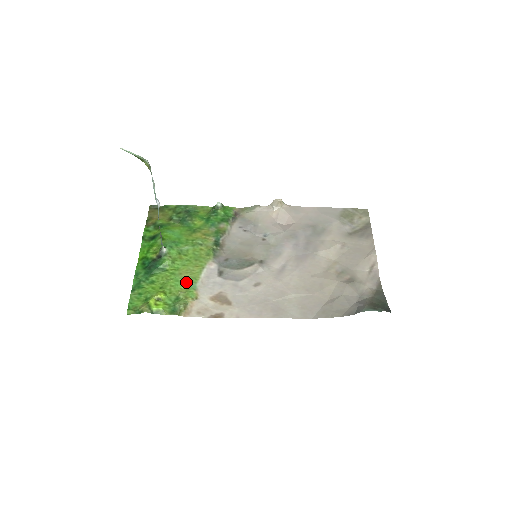
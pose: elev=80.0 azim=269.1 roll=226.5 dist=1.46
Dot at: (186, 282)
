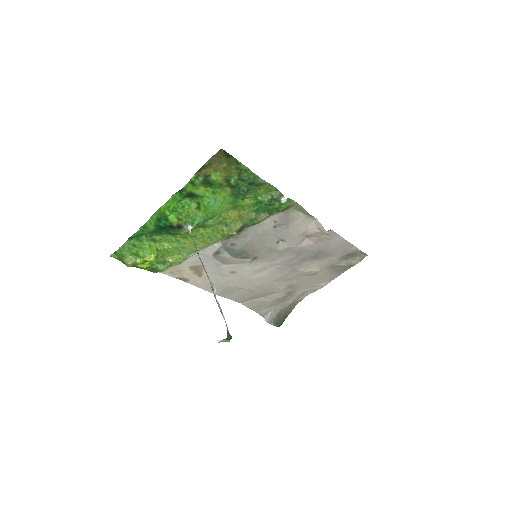
Dot at: (183, 251)
